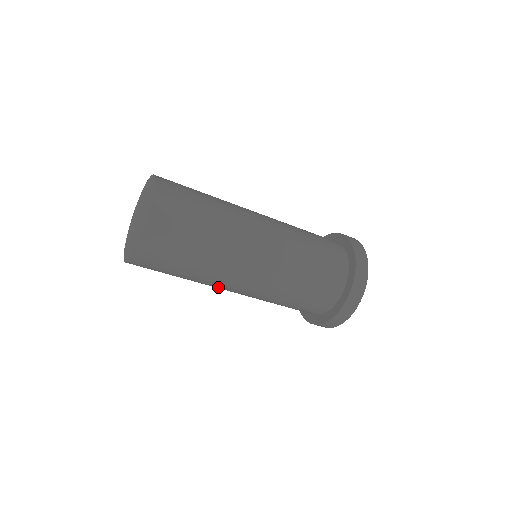
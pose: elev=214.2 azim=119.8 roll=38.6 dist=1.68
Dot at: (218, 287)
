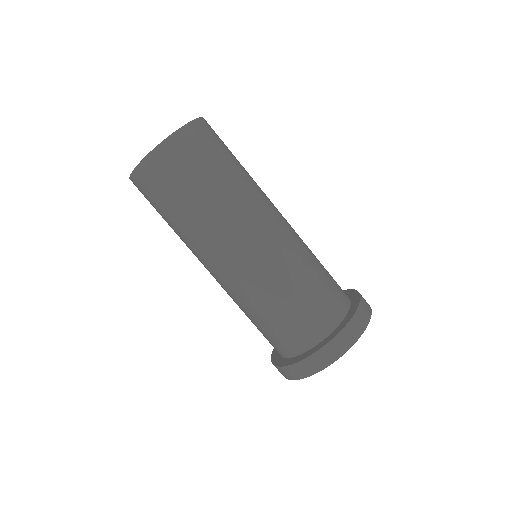
Dot at: (205, 253)
